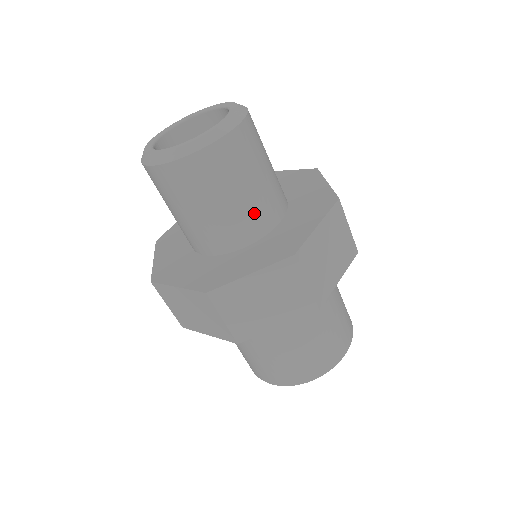
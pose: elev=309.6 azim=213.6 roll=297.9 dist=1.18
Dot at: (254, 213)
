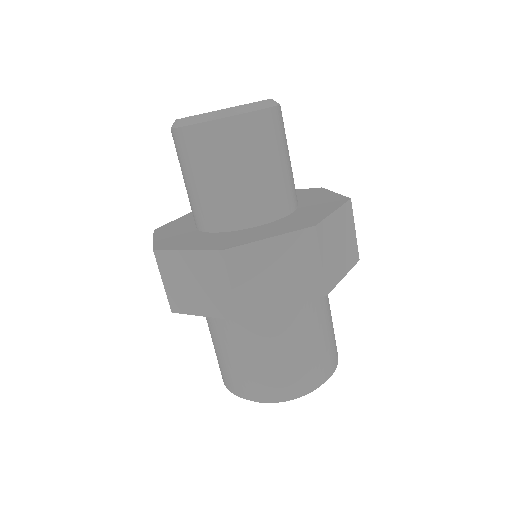
Dot at: (293, 181)
